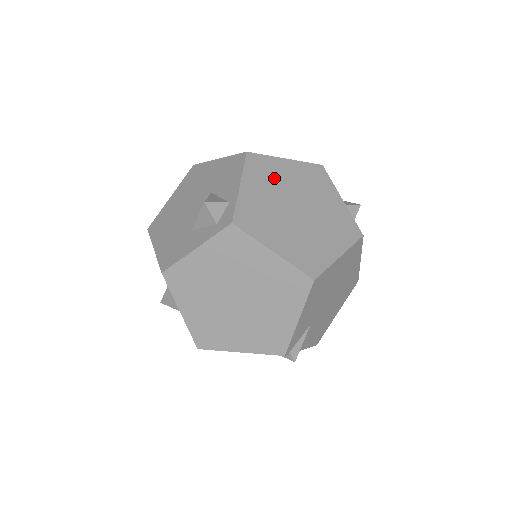
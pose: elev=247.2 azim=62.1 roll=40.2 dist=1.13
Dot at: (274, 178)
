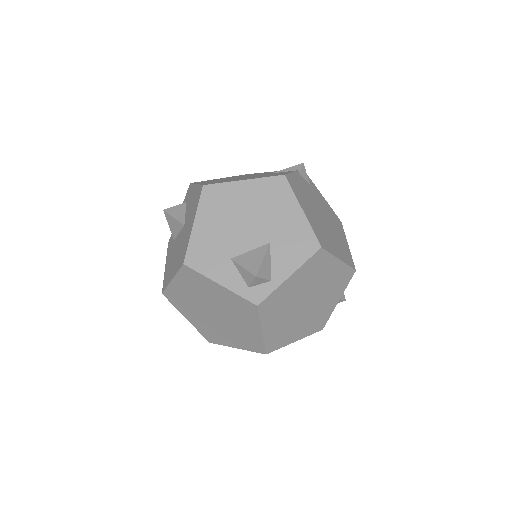
Dot at: (316, 275)
